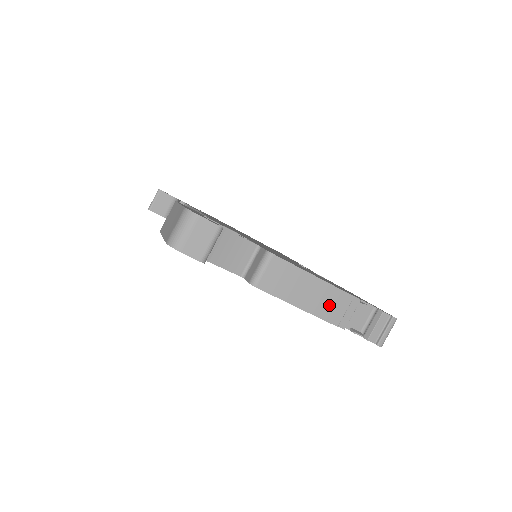
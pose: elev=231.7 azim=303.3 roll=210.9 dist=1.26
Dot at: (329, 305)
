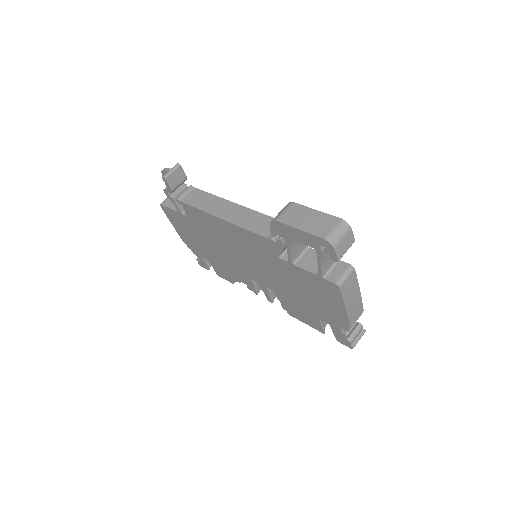
Dot at: (355, 313)
